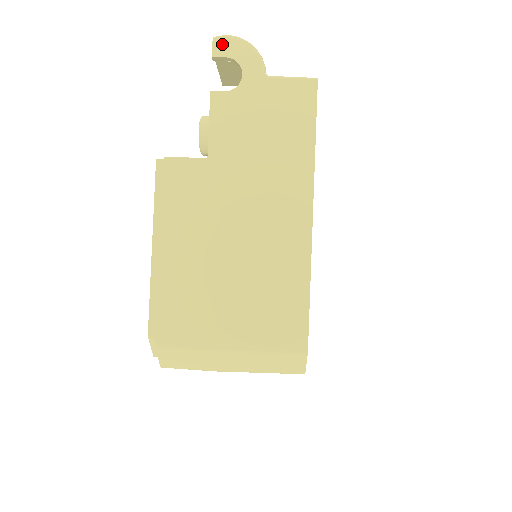
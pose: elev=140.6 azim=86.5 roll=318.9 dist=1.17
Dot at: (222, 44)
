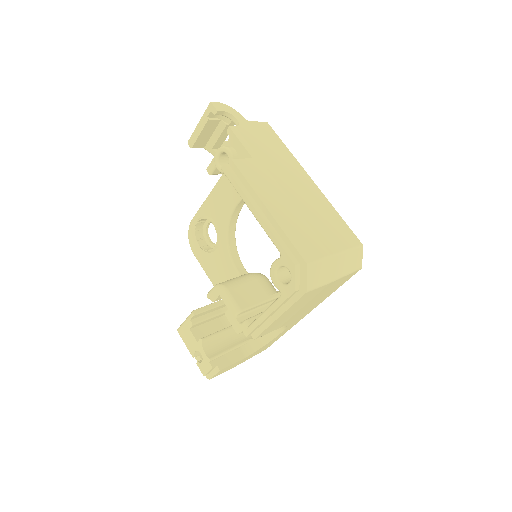
Dot at: (218, 105)
